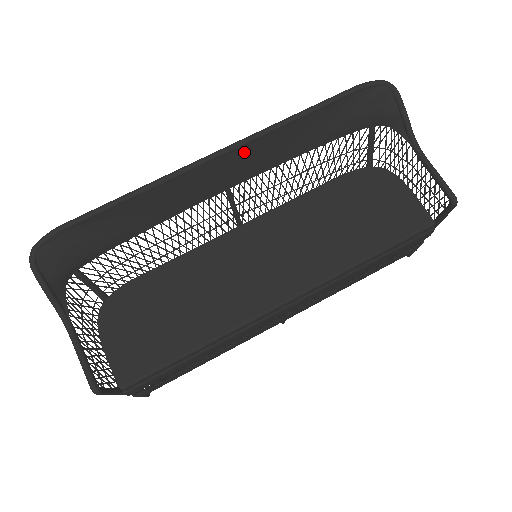
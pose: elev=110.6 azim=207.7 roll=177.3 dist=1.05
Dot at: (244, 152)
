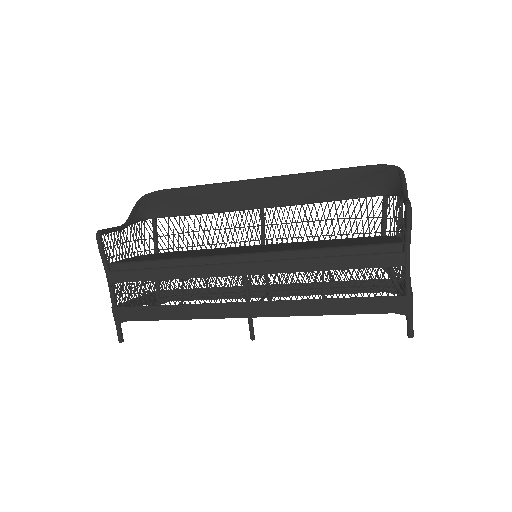
Dot at: (279, 183)
